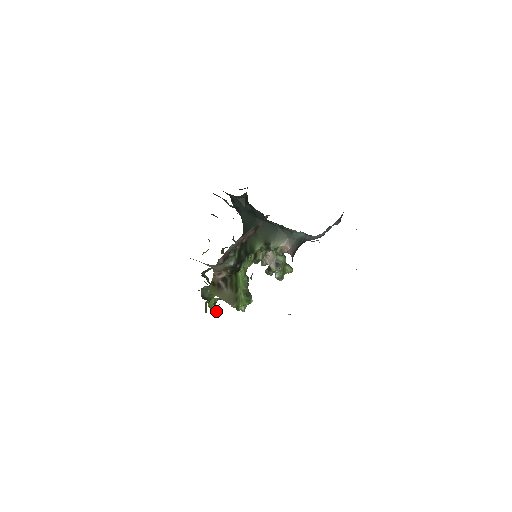
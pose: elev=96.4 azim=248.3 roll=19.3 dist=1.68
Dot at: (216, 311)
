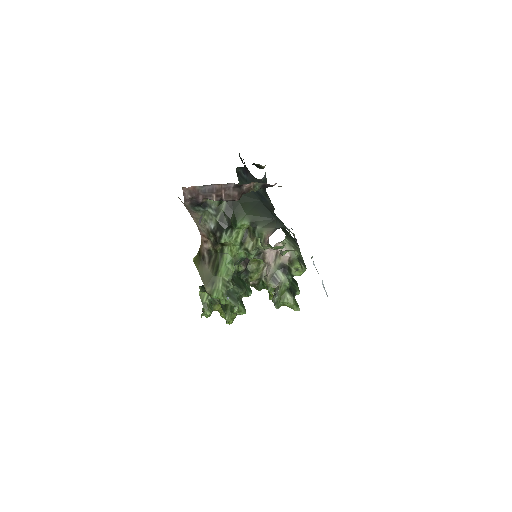
Dot at: (206, 308)
